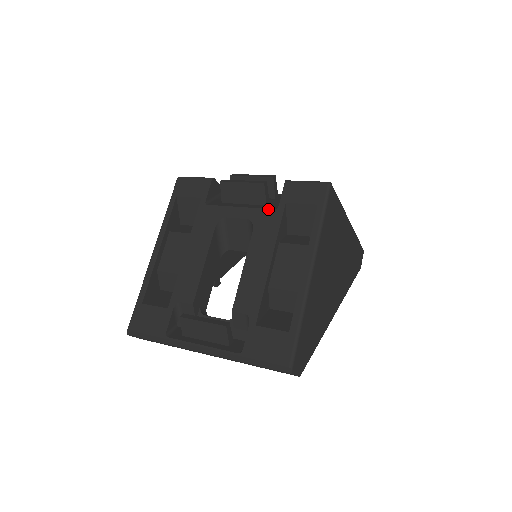
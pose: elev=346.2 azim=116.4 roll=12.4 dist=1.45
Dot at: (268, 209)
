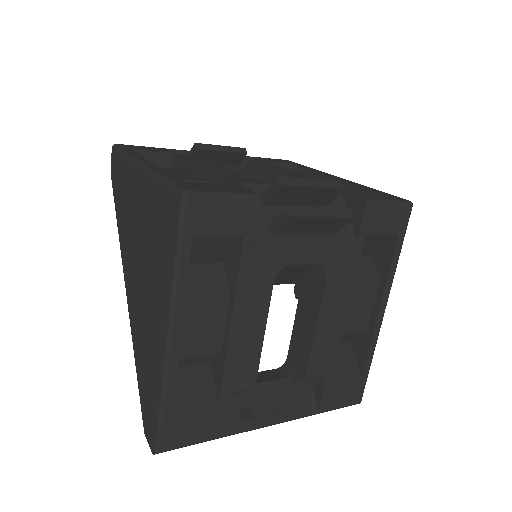
Dot at: (345, 247)
